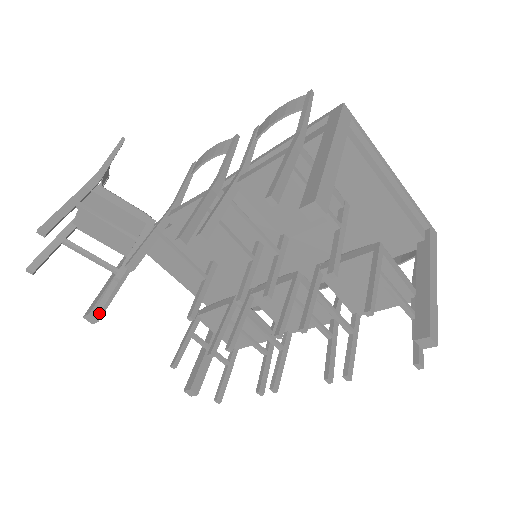
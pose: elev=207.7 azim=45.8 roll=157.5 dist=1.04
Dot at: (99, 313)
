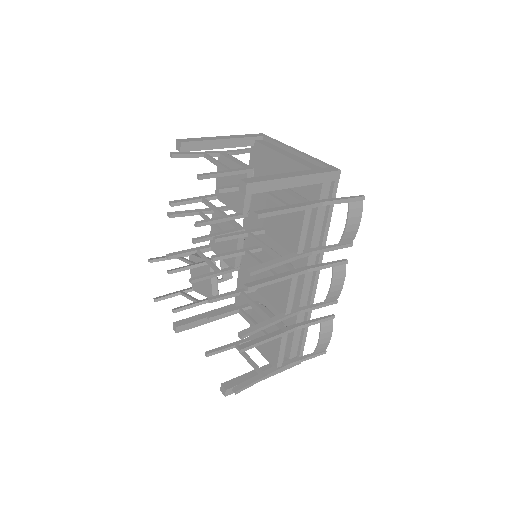
Dot at: (180, 324)
